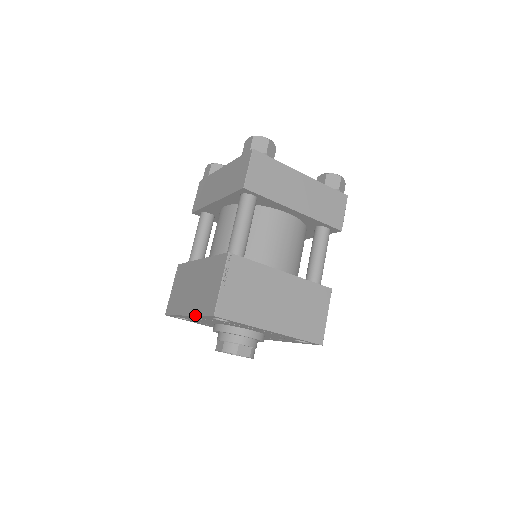
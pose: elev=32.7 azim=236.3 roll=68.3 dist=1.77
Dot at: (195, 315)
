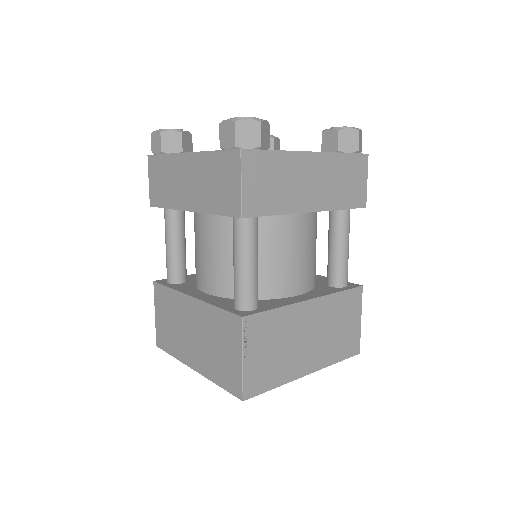
Dot at: occluded
